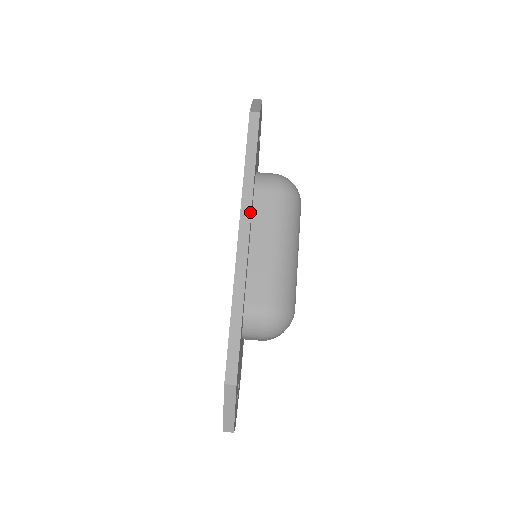
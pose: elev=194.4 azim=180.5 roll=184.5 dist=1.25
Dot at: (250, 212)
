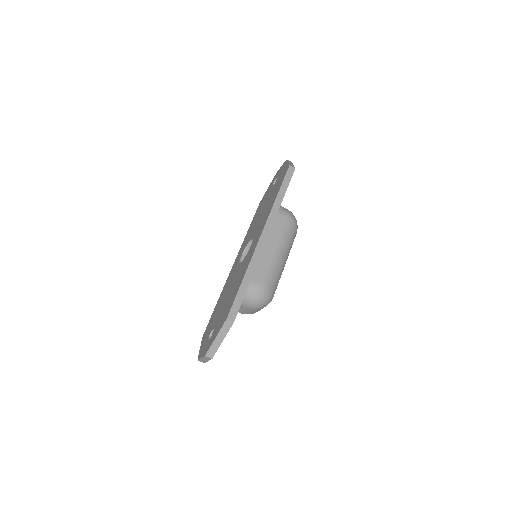
Dot at: occluded
